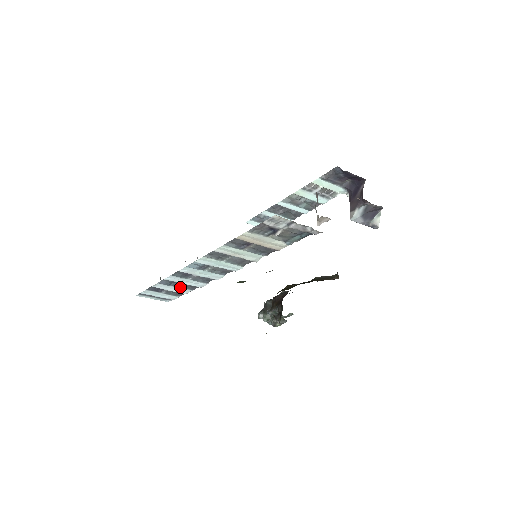
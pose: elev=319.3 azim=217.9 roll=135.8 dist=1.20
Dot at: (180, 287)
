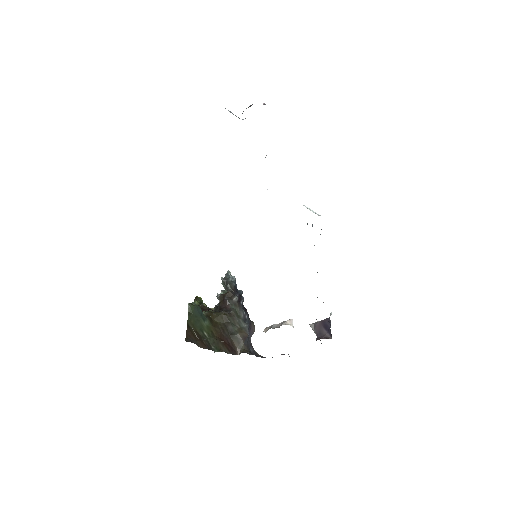
Dot at: occluded
